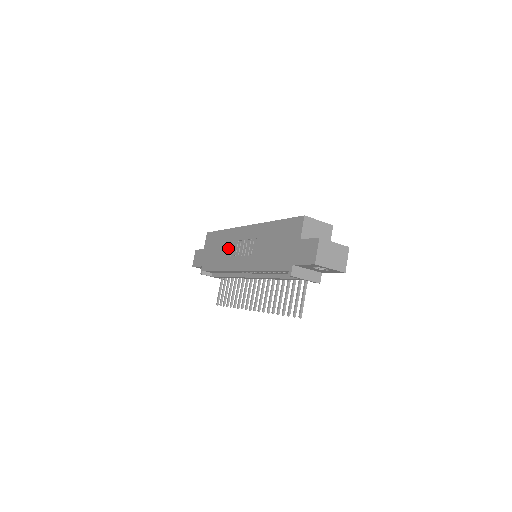
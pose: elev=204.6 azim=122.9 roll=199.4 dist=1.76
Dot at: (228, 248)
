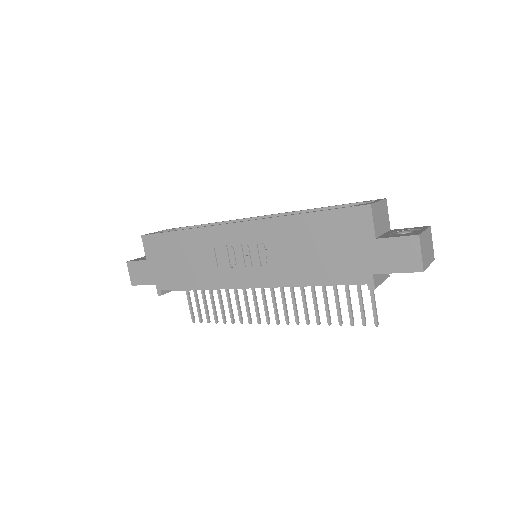
Dot at: (207, 257)
